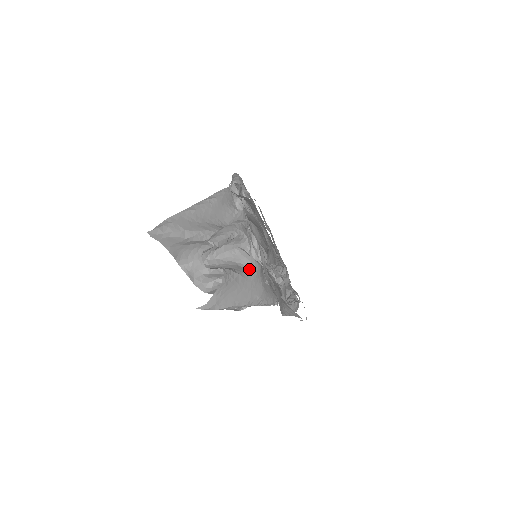
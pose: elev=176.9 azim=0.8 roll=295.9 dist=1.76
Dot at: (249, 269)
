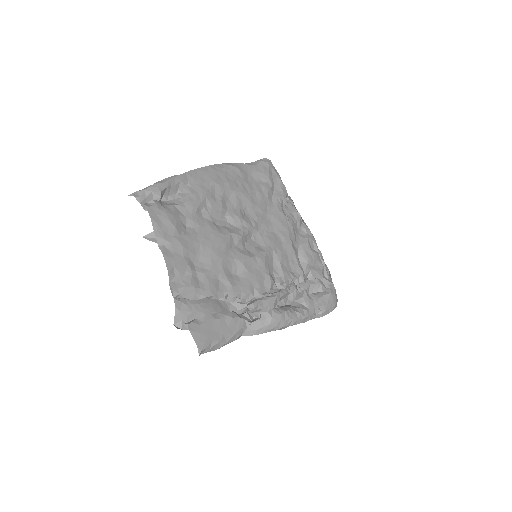
Dot at: occluded
